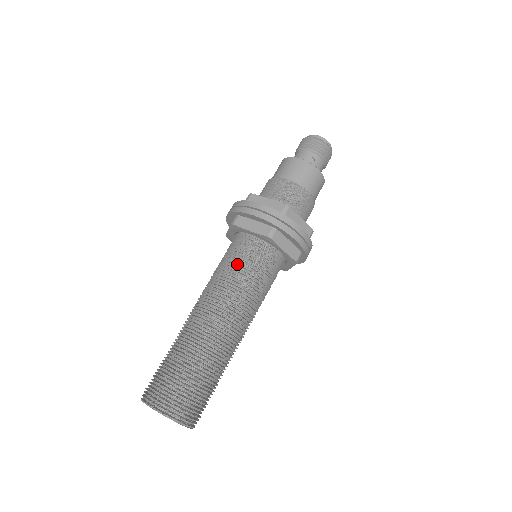
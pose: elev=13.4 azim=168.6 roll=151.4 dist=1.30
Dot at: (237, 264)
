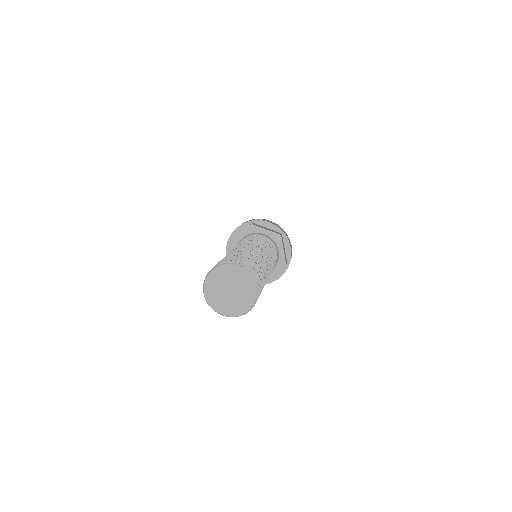
Dot at: occluded
